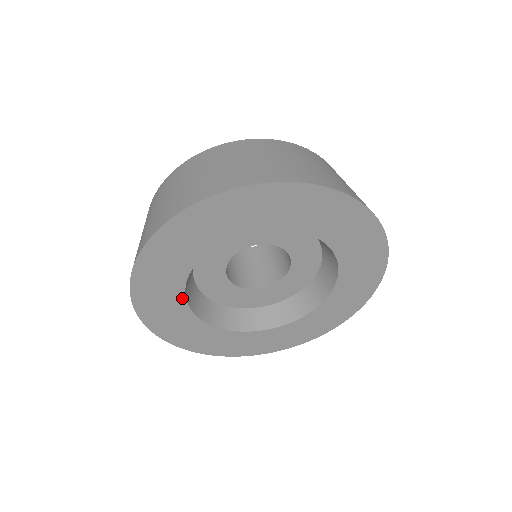
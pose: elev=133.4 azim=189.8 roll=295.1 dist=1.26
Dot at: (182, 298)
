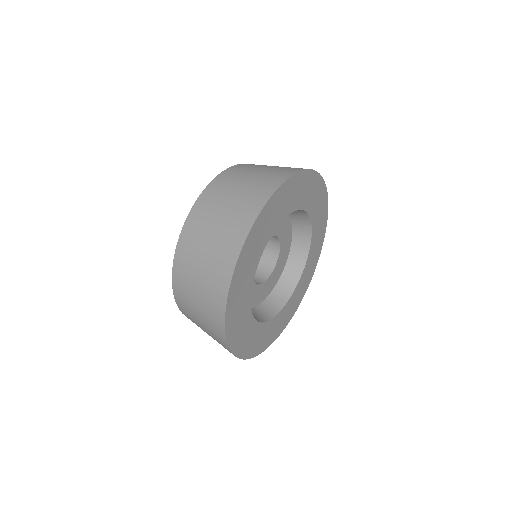
Dot at: (260, 325)
